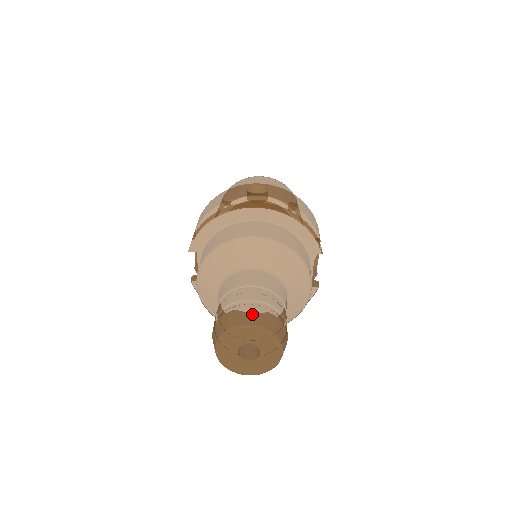
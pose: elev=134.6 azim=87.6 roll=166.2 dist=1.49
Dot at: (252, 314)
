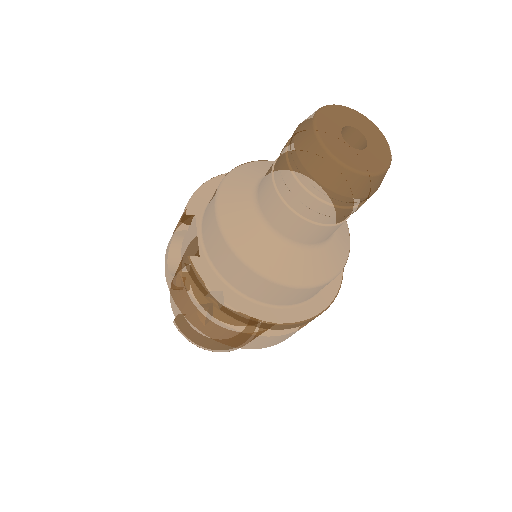
Dot at: occluded
